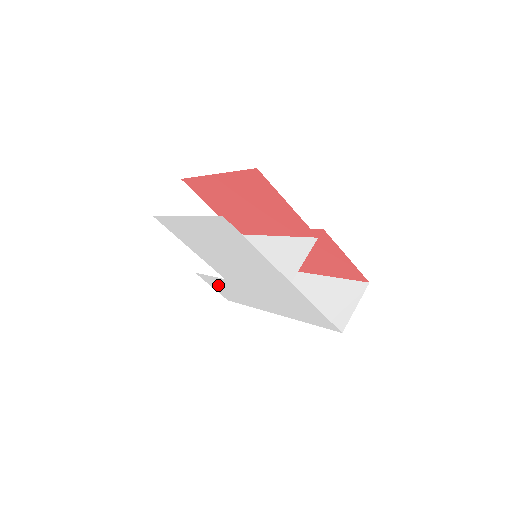
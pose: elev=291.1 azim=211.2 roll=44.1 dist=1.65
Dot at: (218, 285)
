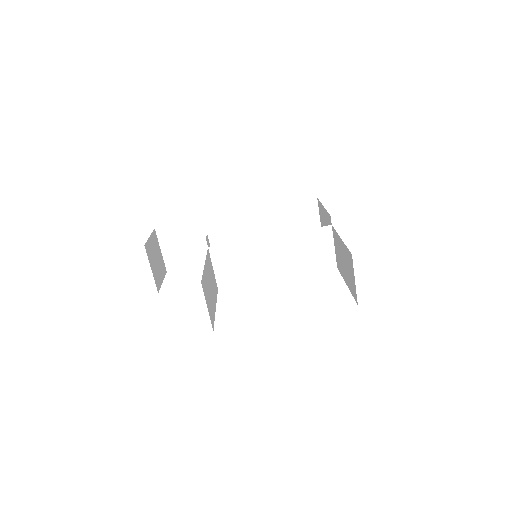
Dot at: occluded
